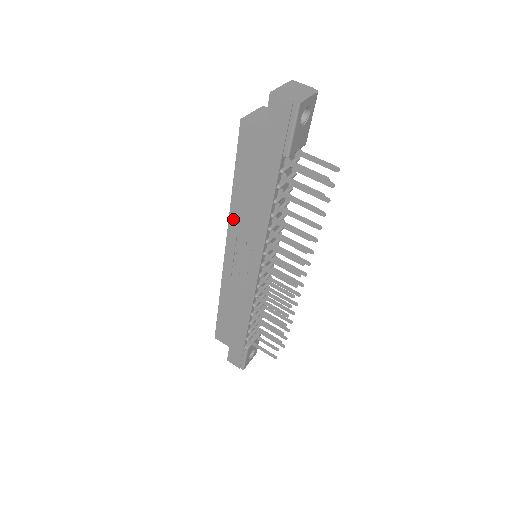
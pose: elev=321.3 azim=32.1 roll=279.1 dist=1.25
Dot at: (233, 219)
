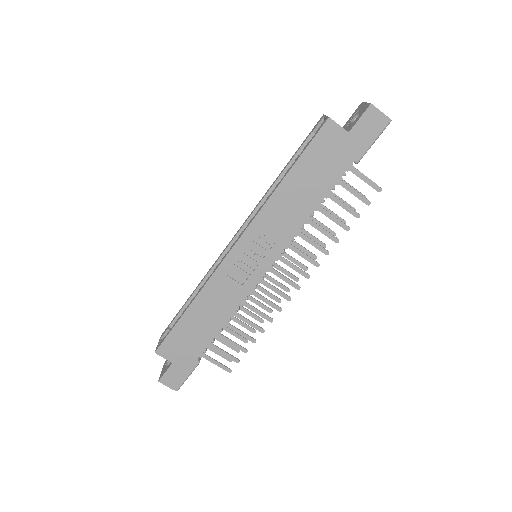
Dot at: (265, 211)
